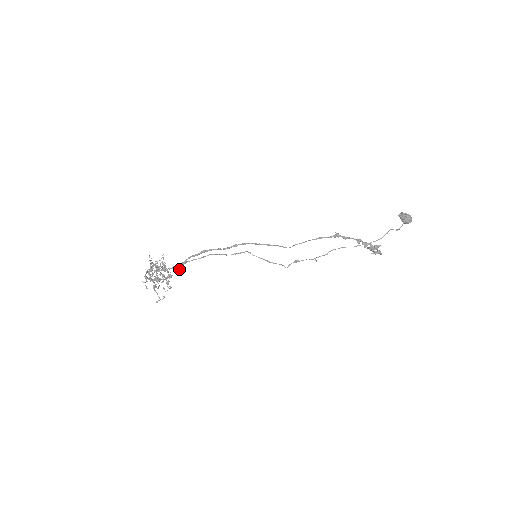
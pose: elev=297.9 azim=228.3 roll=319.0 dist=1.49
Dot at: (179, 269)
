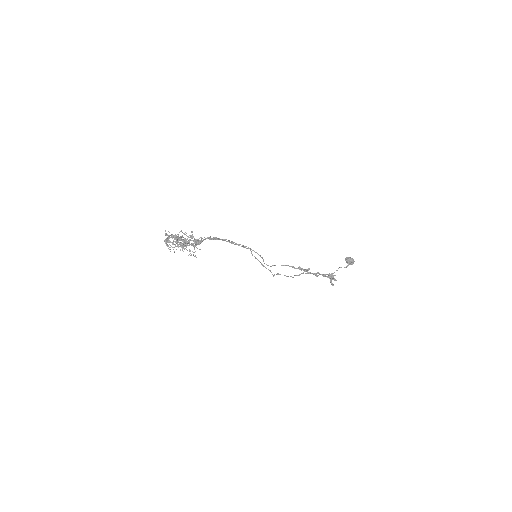
Dot at: (199, 243)
